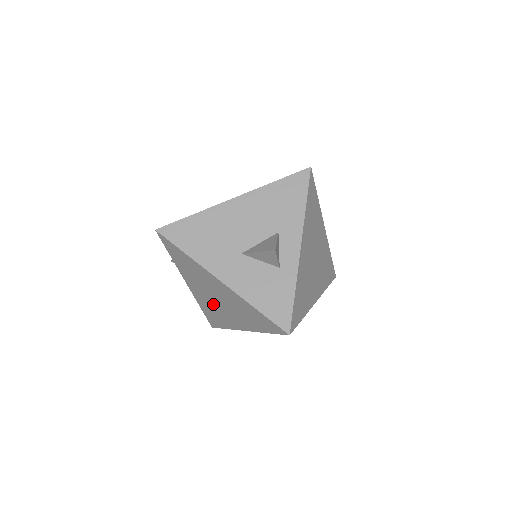
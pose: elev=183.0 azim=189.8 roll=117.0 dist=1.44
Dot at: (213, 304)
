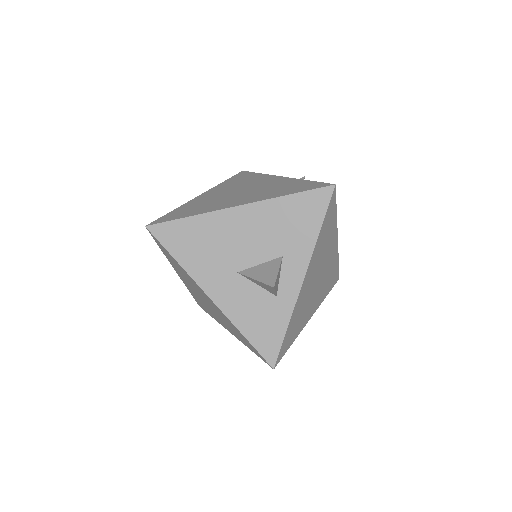
Dot at: (202, 300)
